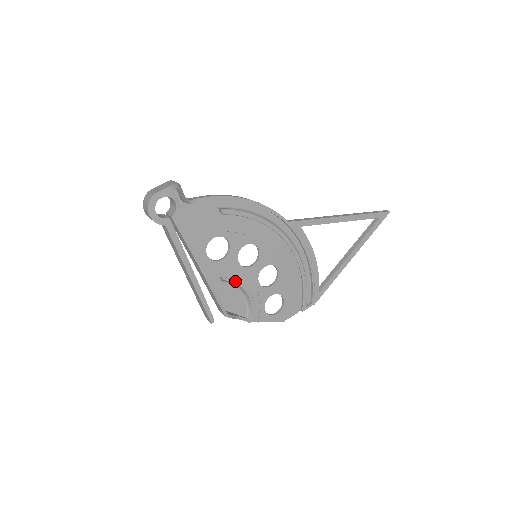
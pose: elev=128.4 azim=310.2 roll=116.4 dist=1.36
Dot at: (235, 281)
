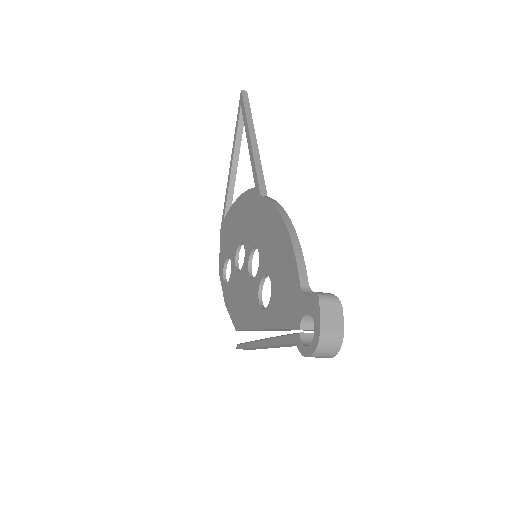
Dot at: occluded
